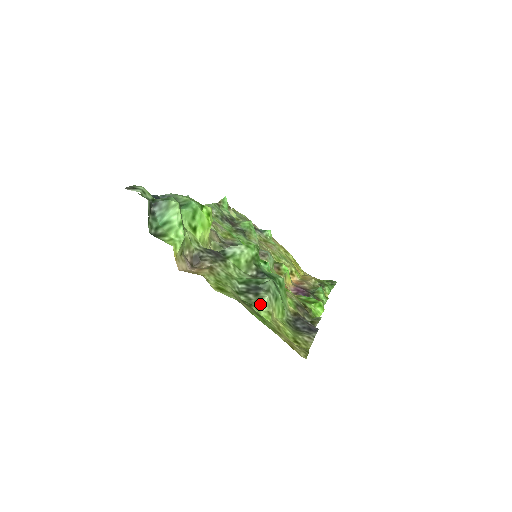
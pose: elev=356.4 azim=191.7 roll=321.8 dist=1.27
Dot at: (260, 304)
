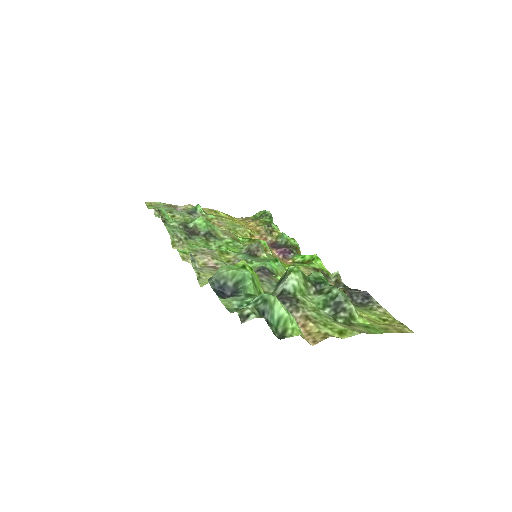
Dot at: (353, 316)
